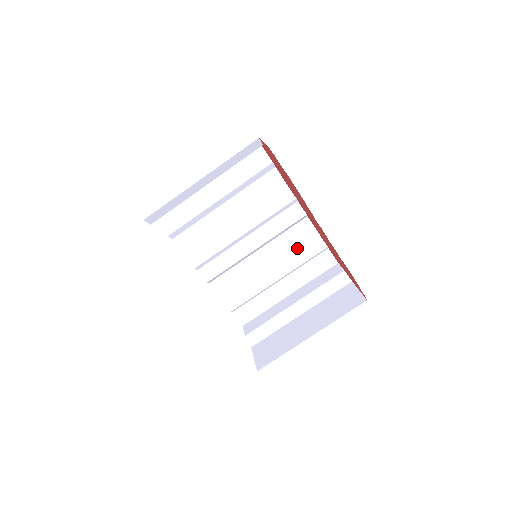
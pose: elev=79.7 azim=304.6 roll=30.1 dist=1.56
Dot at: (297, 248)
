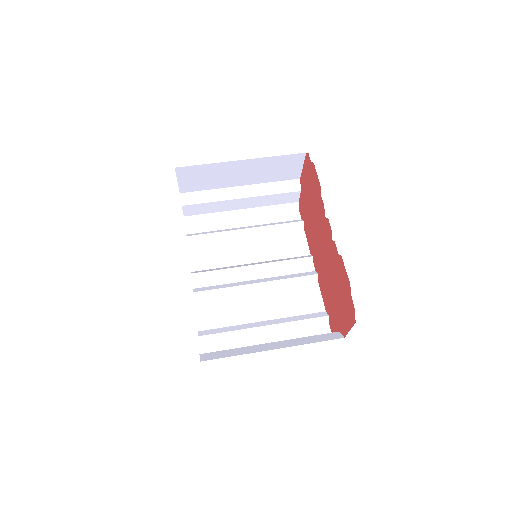
Dot at: (296, 307)
